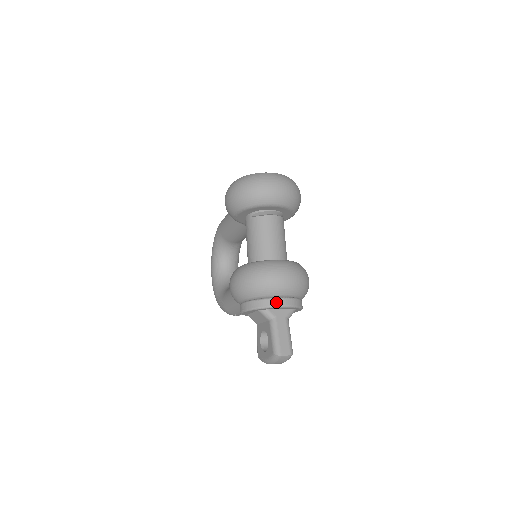
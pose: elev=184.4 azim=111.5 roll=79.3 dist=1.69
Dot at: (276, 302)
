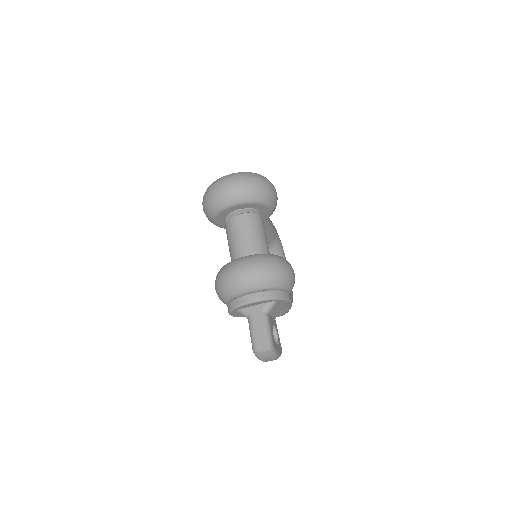
Dot at: (243, 300)
